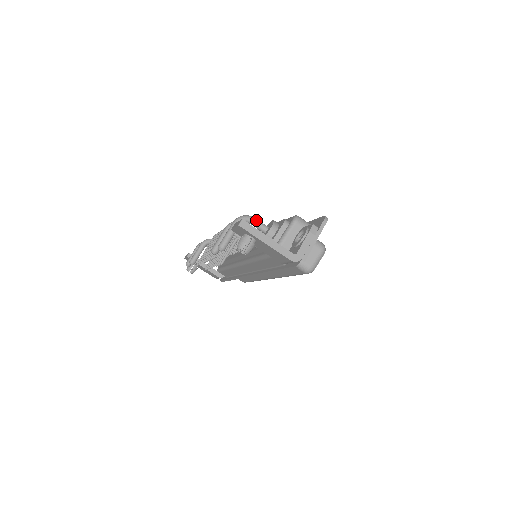
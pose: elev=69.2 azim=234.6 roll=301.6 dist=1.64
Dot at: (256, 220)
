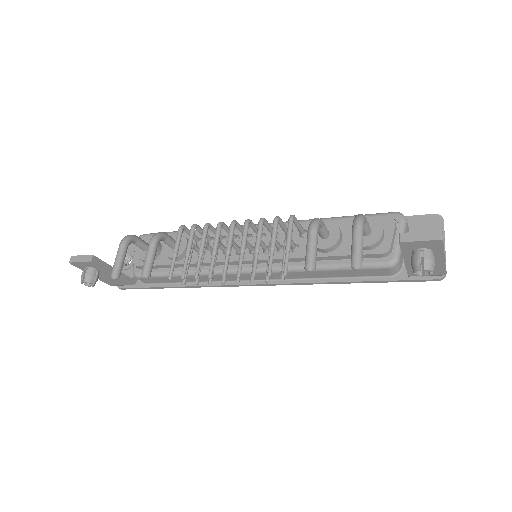
Dot at: occluded
